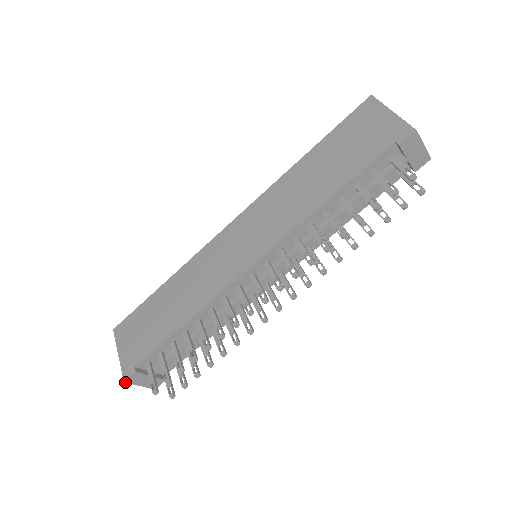
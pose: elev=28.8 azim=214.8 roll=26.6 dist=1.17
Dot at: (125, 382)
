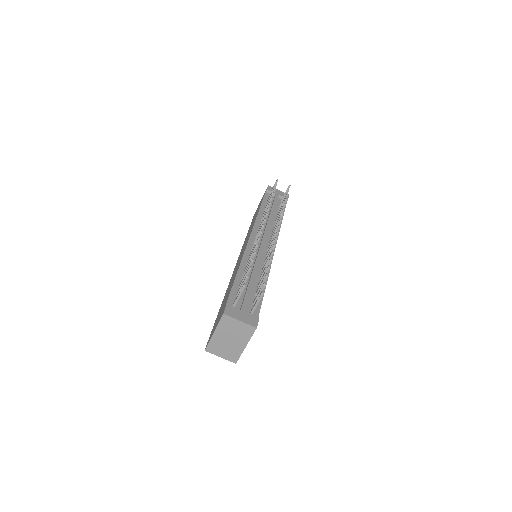
Dot at: (224, 314)
